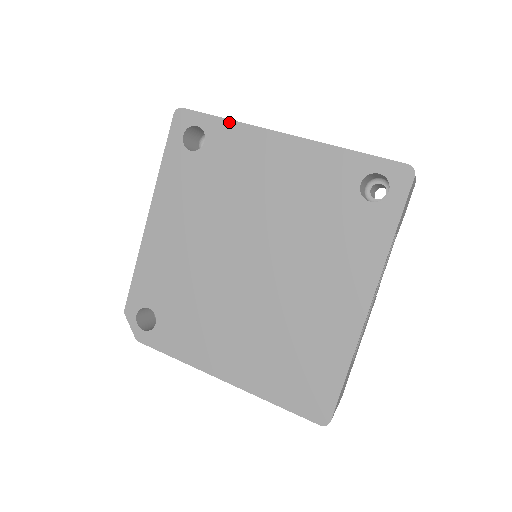
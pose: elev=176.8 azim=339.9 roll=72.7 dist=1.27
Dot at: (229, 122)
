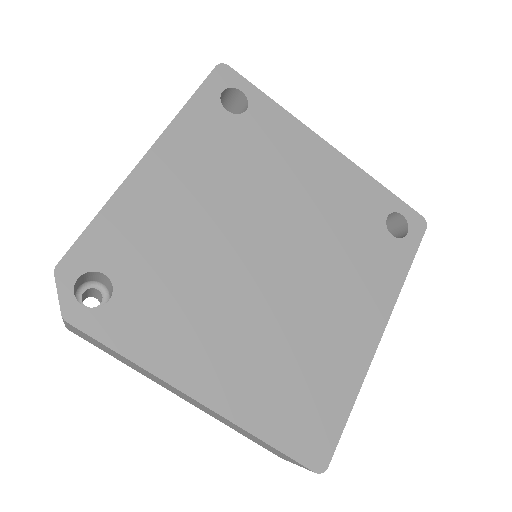
Dot at: (278, 106)
